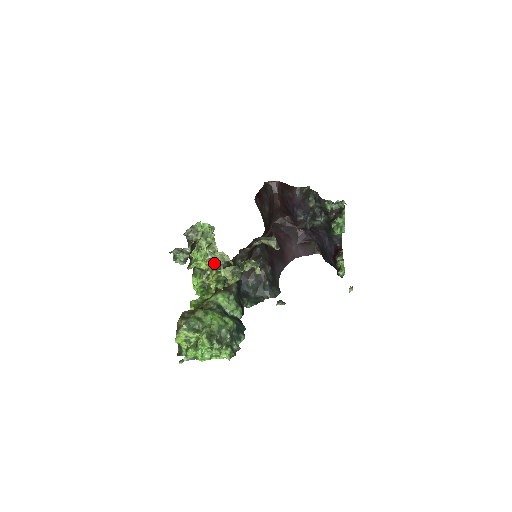
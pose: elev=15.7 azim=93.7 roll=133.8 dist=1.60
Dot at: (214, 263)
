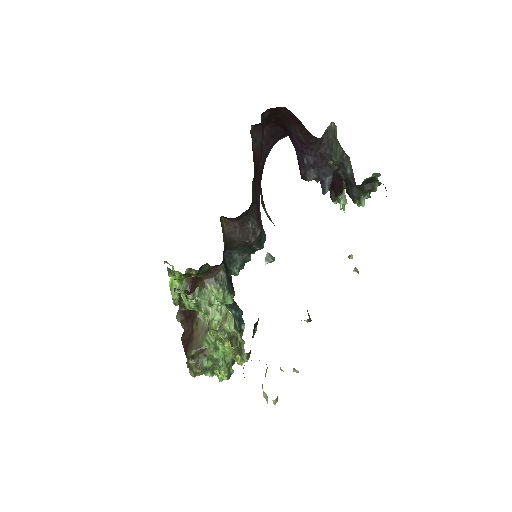
Dot at: (236, 348)
